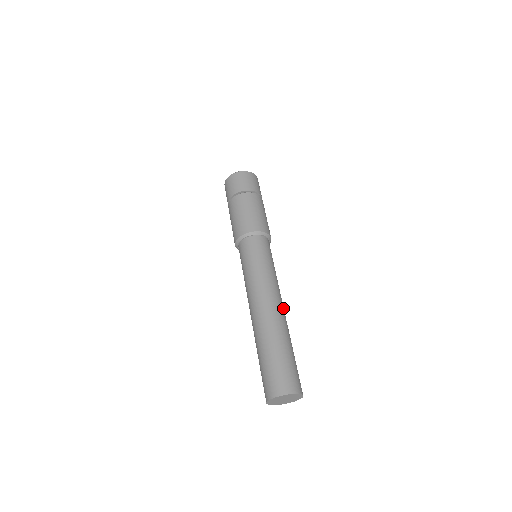
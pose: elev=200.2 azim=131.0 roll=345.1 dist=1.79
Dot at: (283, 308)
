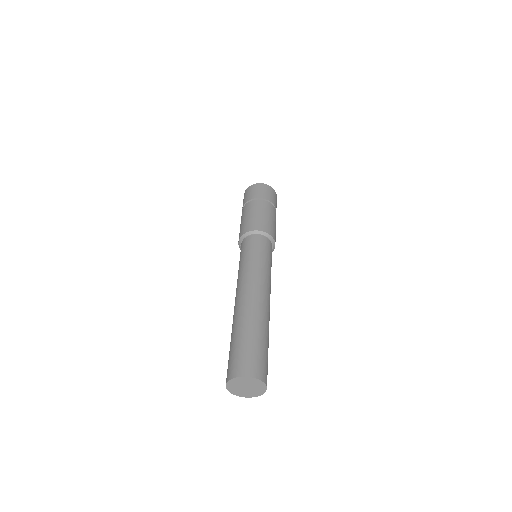
Dot at: (260, 296)
